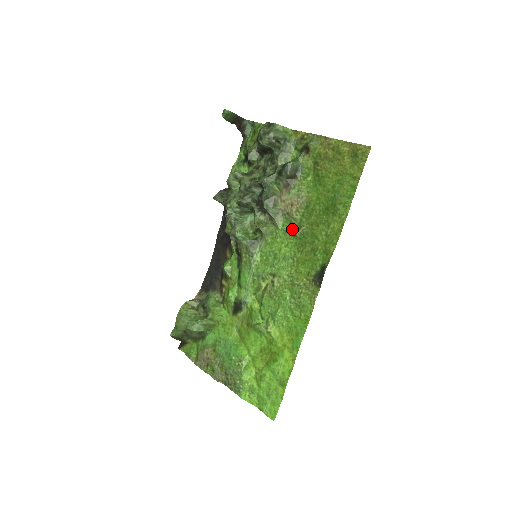
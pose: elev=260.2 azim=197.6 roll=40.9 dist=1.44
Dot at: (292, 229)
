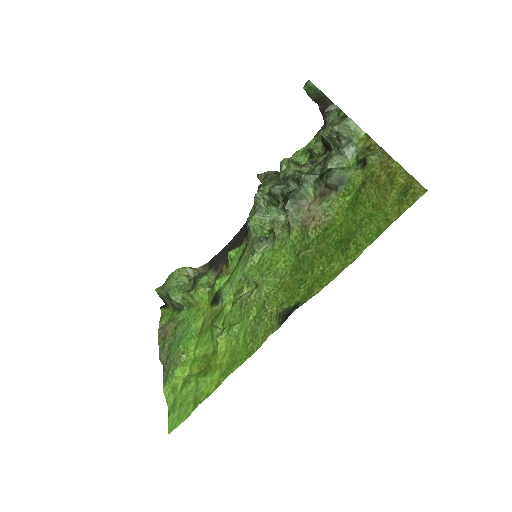
Dot at: (300, 246)
